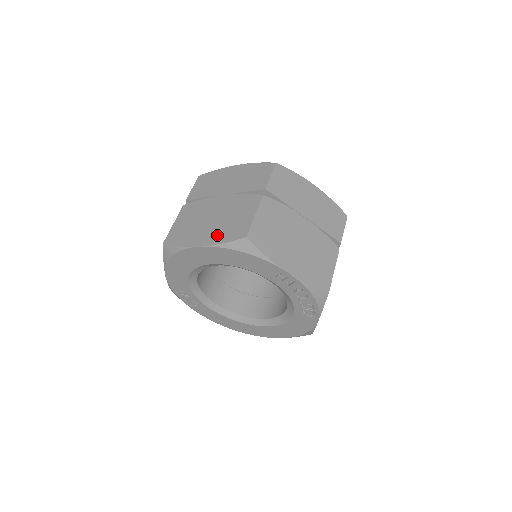
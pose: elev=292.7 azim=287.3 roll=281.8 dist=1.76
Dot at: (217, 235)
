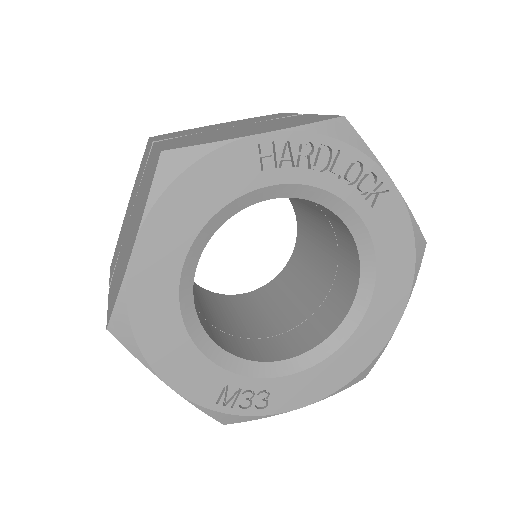
Dot at: (140, 213)
